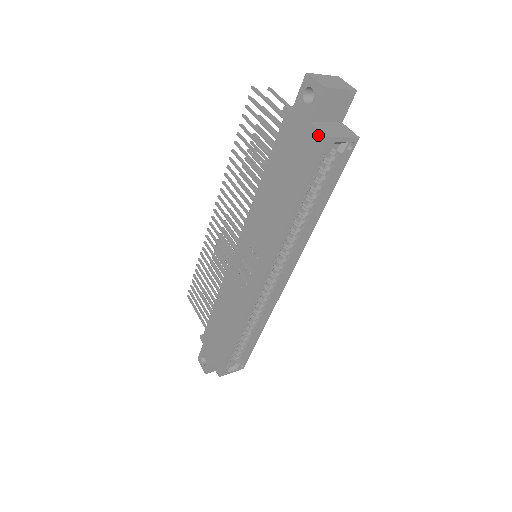
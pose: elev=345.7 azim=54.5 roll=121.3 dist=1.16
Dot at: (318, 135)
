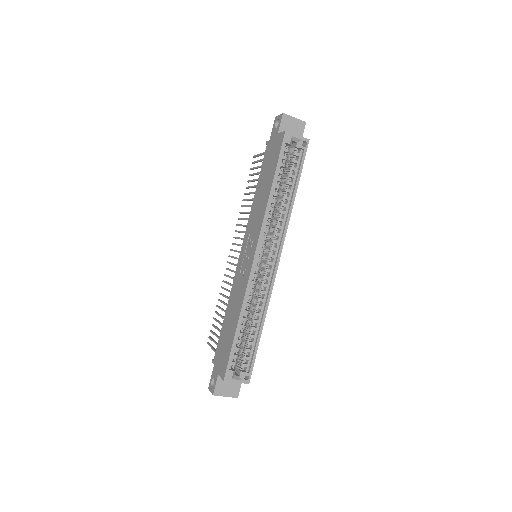
Dot at: (281, 134)
